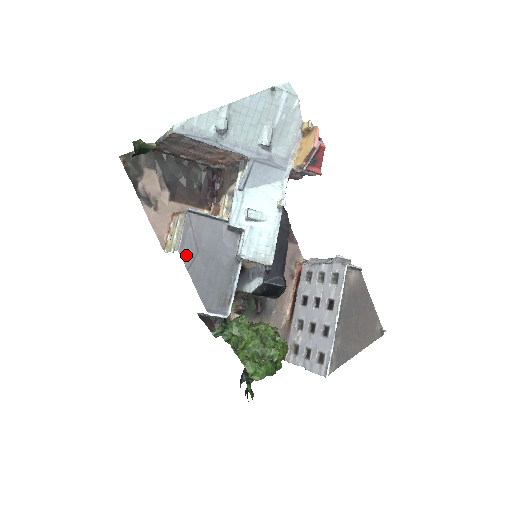
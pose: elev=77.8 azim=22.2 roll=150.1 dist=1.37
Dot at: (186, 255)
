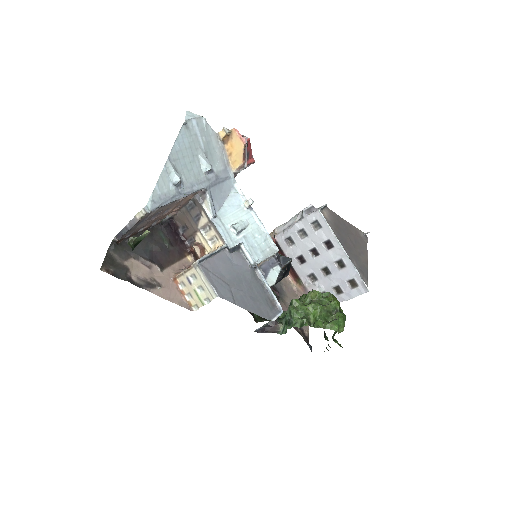
Dot at: (225, 295)
